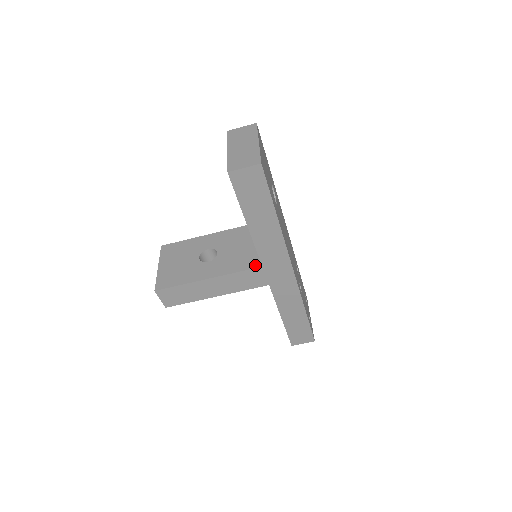
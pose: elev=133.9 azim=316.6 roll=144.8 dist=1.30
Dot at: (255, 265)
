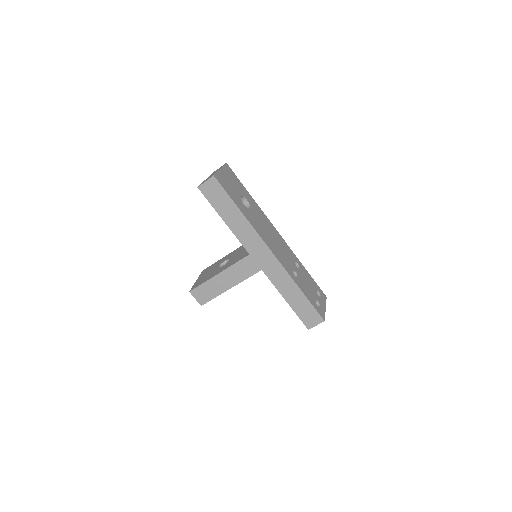
Dot at: (246, 255)
